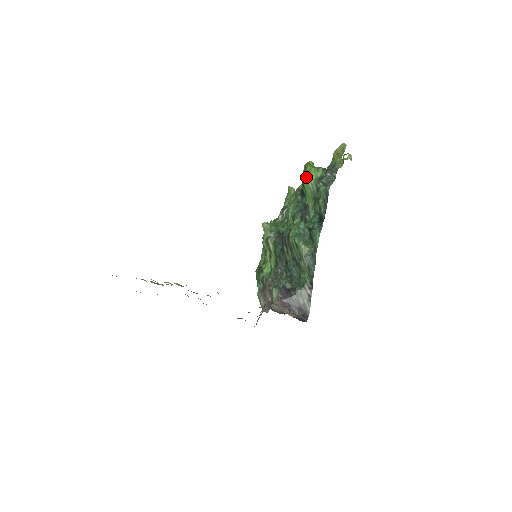
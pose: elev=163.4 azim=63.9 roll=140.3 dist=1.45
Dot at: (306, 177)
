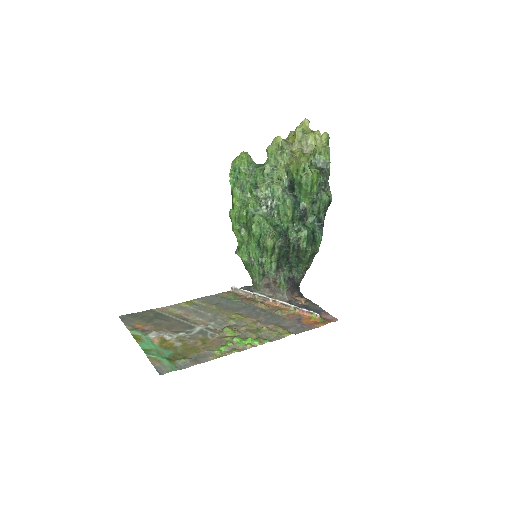
Dot at: (311, 187)
